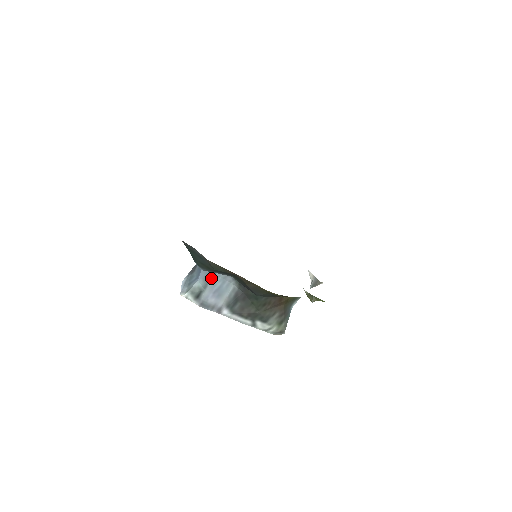
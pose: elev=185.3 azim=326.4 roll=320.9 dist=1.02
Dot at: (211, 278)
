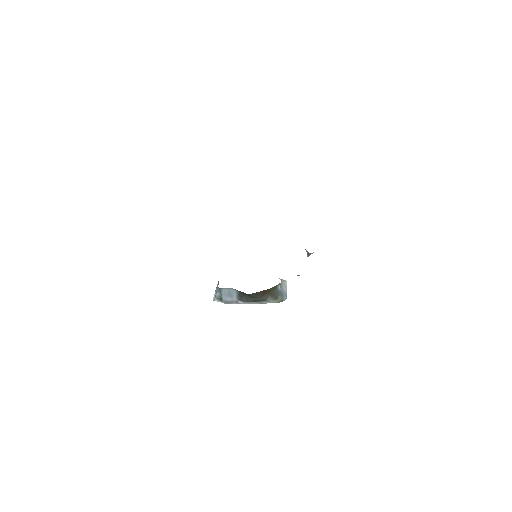
Dot at: (221, 291)
